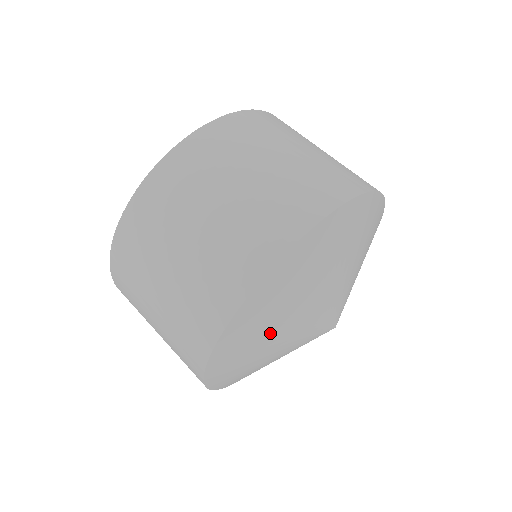
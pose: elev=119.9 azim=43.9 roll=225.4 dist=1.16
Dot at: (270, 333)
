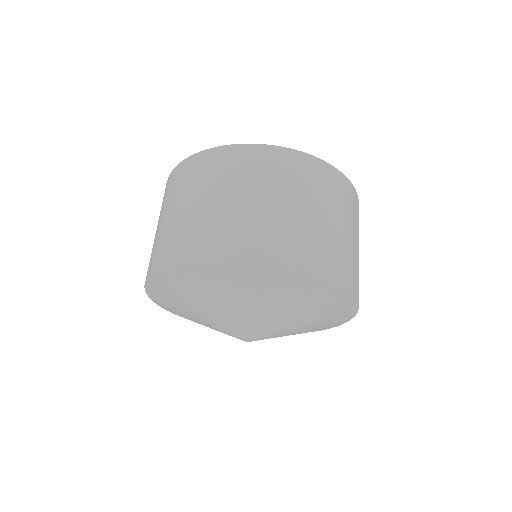
Dot at: (252, 297)
